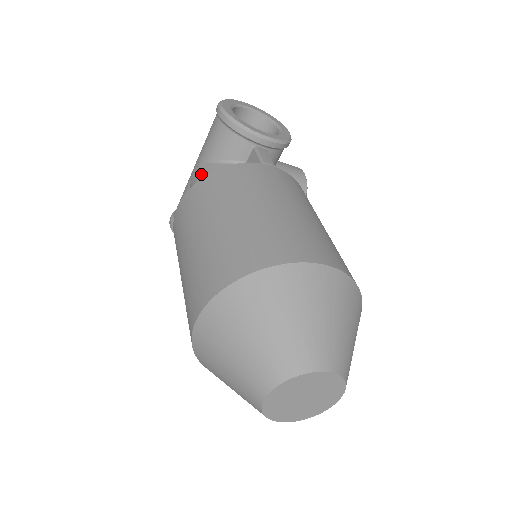
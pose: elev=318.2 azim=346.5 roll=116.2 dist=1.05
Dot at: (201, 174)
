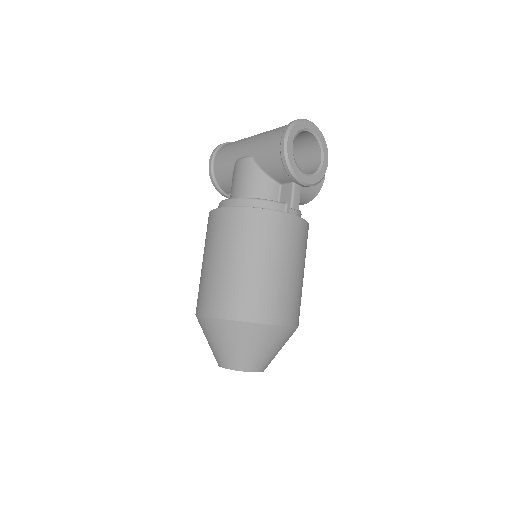
Dot at: (247, 172)
